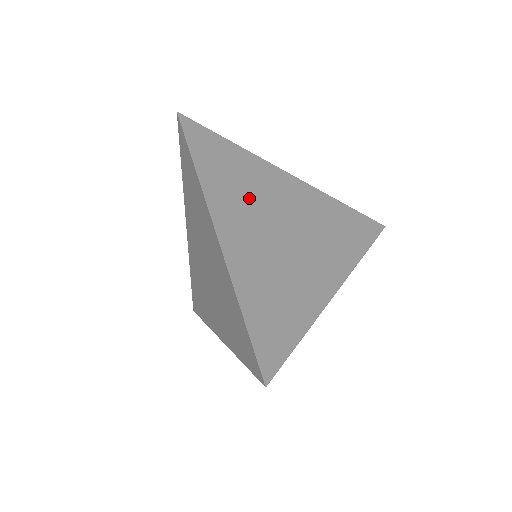
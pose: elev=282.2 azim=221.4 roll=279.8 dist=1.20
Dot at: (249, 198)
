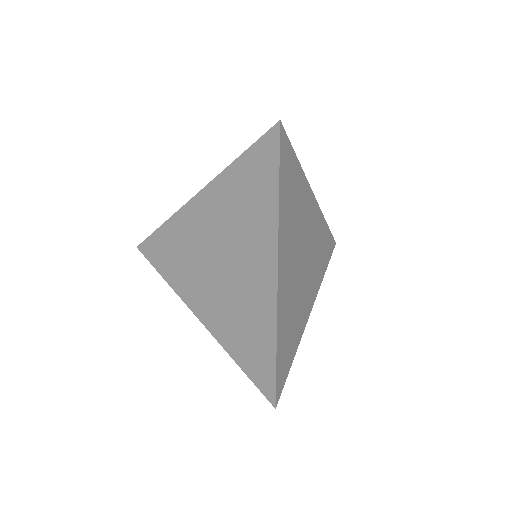
Dot at: (295, 227)
